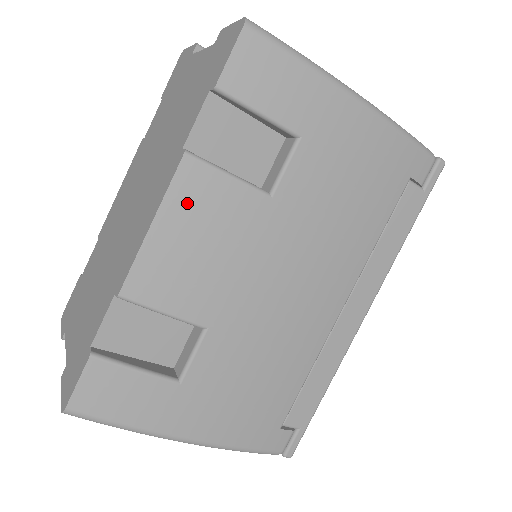
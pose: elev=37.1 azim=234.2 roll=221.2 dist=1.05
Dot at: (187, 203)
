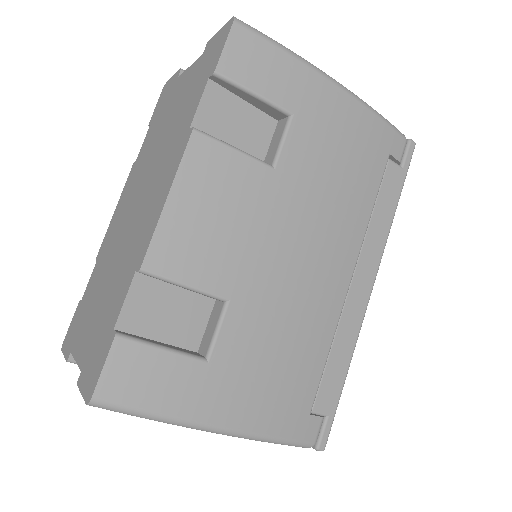
Dot at: (199, 175)
